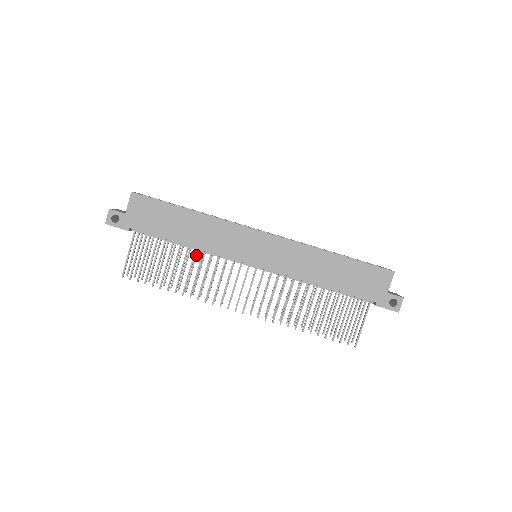
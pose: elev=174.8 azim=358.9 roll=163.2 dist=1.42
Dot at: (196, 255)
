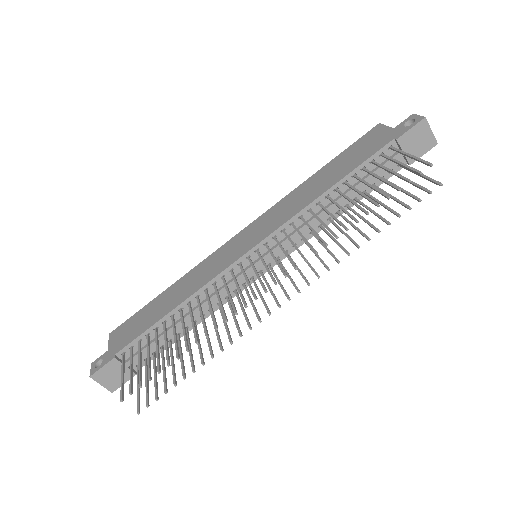
Dot at: occluded
